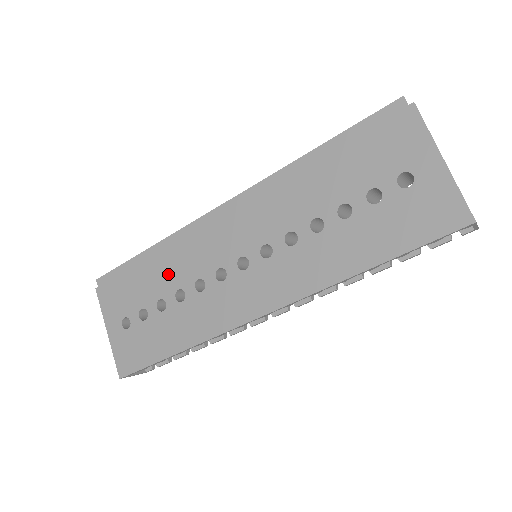
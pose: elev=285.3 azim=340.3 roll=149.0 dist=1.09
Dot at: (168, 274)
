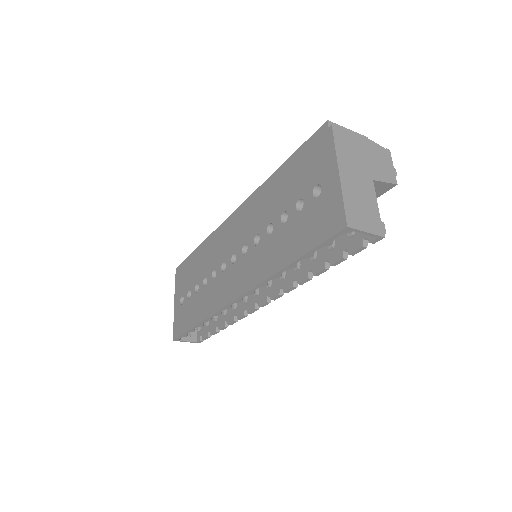
Dot at: (203, 265)
